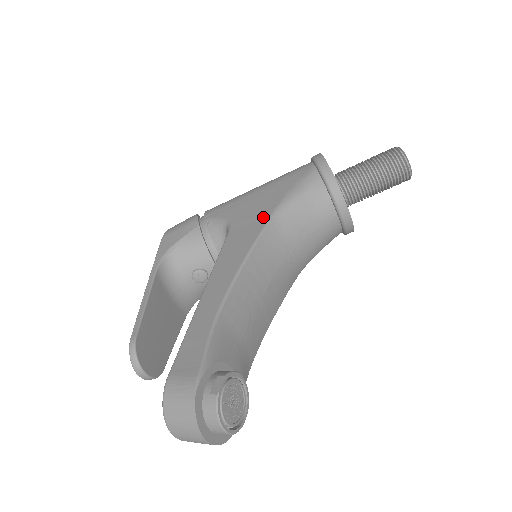
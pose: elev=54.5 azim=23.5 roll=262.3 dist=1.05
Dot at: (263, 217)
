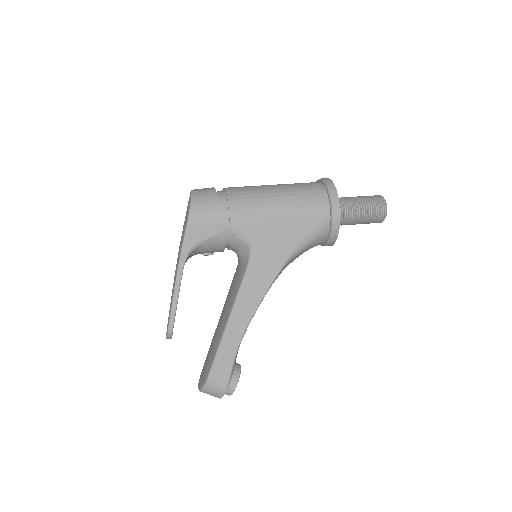
Dot at: (280, 259)
